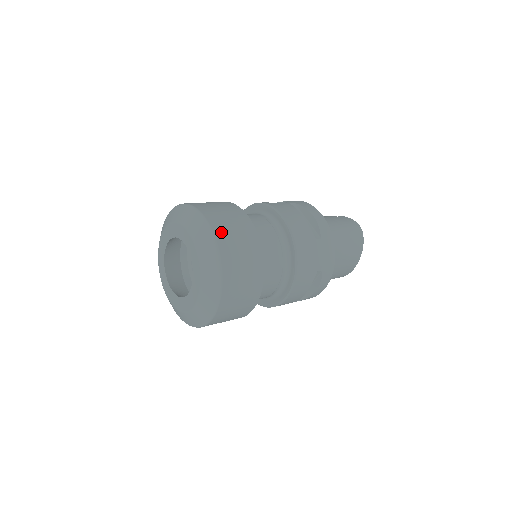
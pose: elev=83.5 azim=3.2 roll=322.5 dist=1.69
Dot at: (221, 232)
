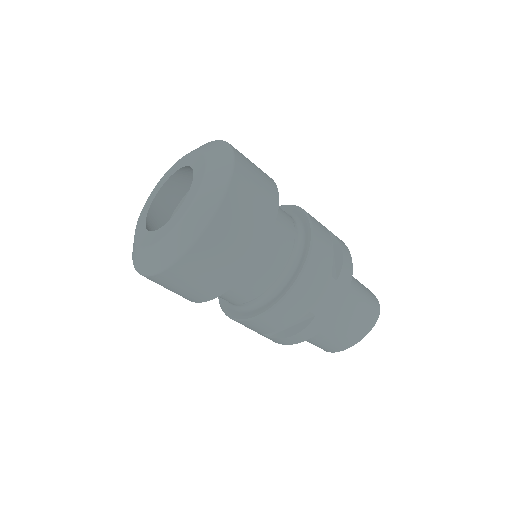
Dot at: (241, 182)
